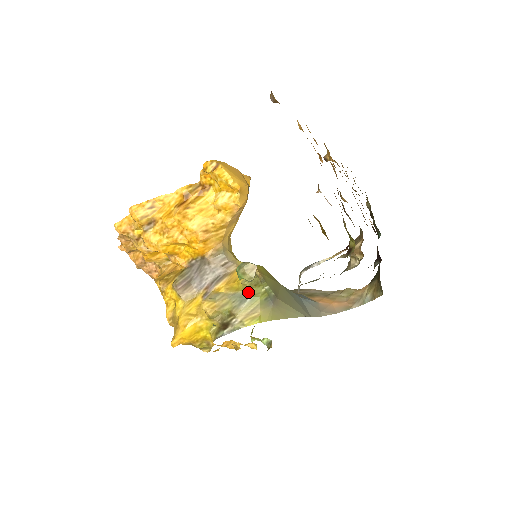
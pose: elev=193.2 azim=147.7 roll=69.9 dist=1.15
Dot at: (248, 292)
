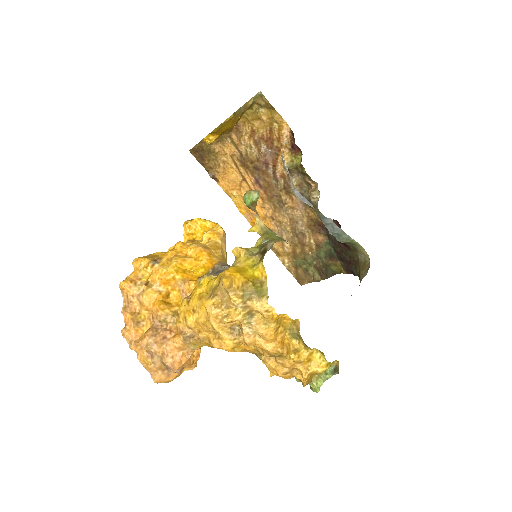
Dot at: (265, 239)
